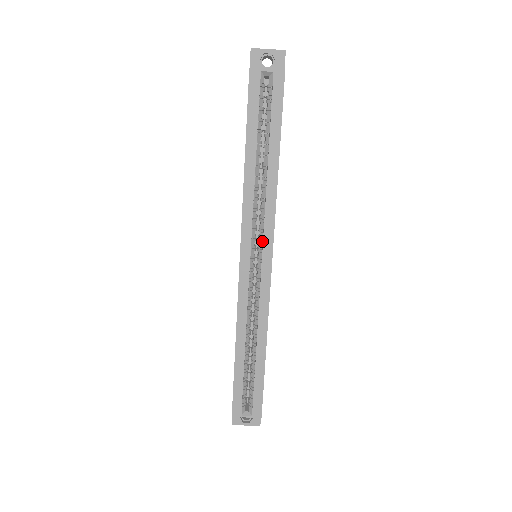
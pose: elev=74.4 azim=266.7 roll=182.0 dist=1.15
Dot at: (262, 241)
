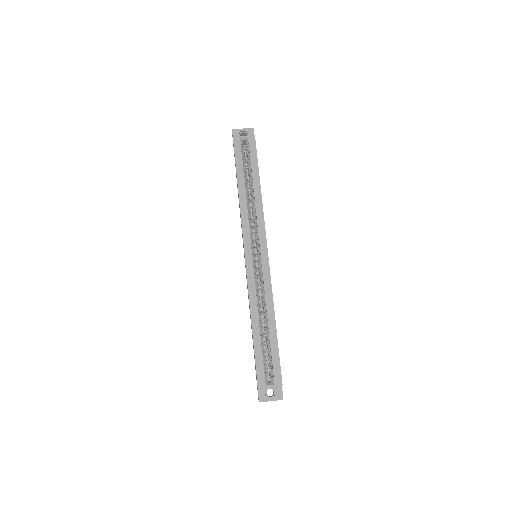
Dot at: (258, 241)
